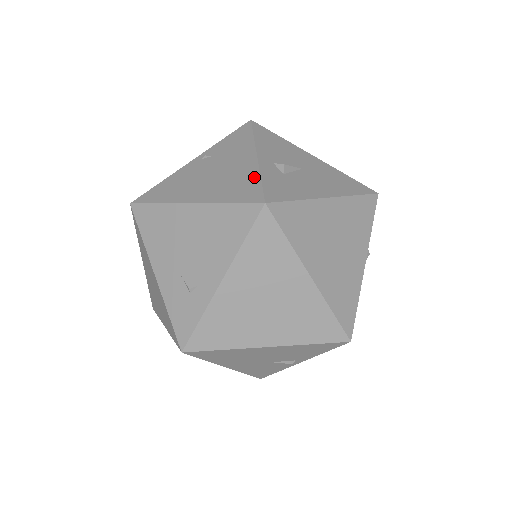
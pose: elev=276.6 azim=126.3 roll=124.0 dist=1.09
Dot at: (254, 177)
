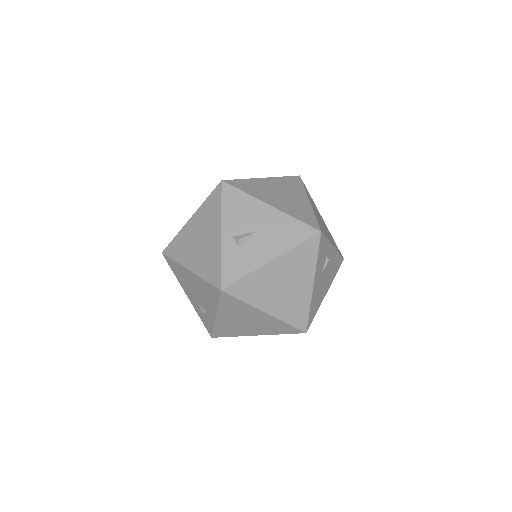
Dot at: (218, 259)
